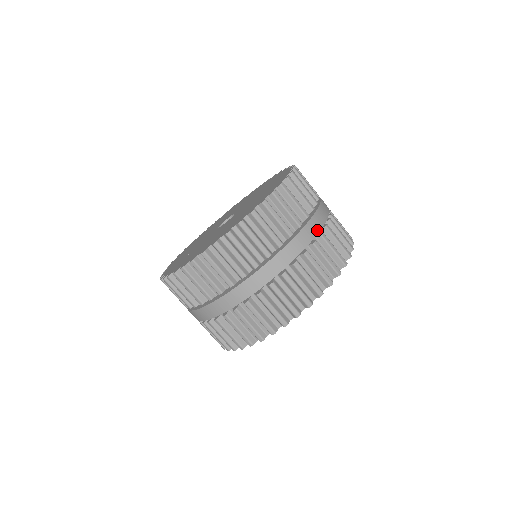
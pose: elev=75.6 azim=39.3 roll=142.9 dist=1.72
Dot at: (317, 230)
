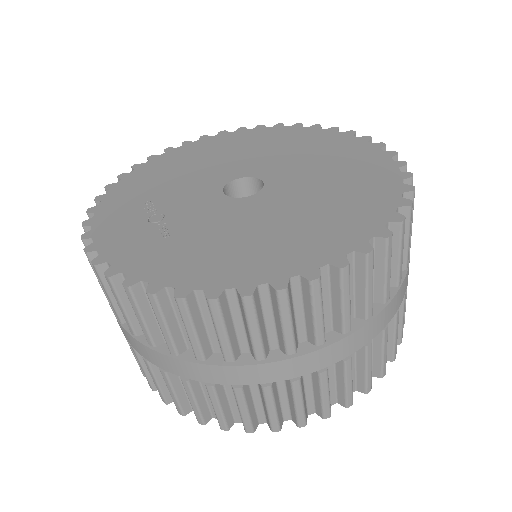
Dot at: (366, 340)
